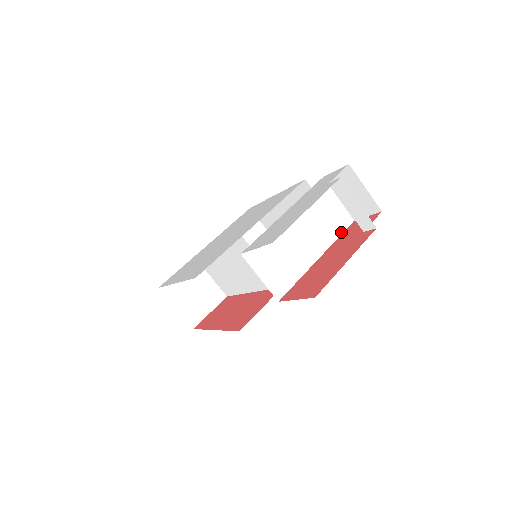
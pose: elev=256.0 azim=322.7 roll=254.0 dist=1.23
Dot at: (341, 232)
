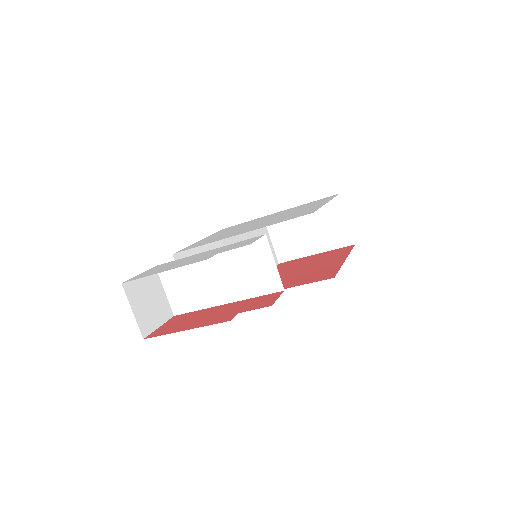
Dot at: (262, 294)
